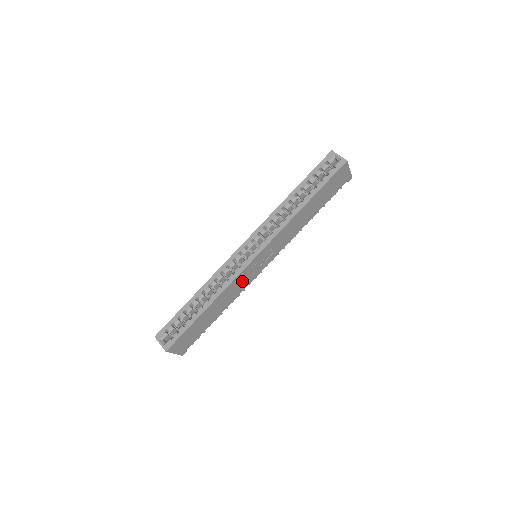
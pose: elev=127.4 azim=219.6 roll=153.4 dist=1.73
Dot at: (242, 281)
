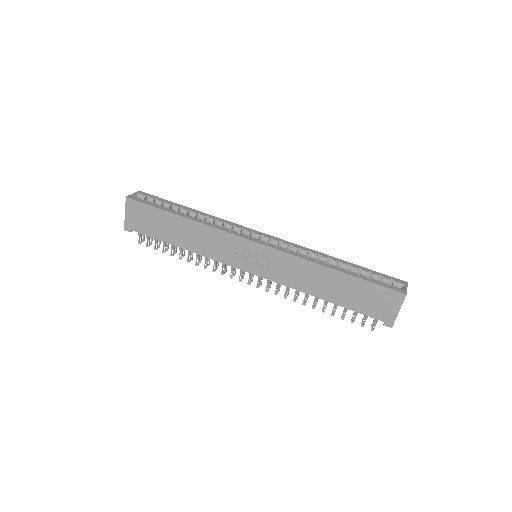
Dot at: (224, 247)
